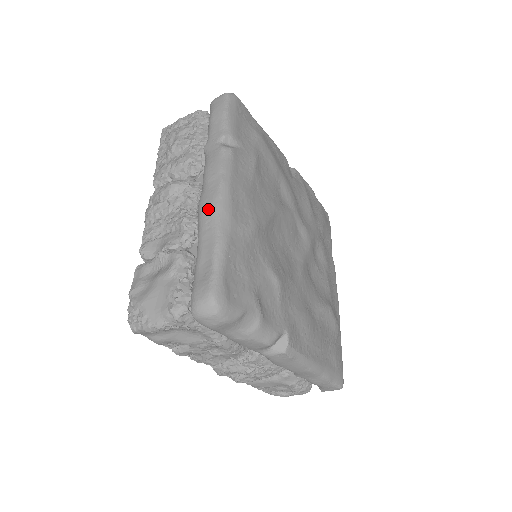
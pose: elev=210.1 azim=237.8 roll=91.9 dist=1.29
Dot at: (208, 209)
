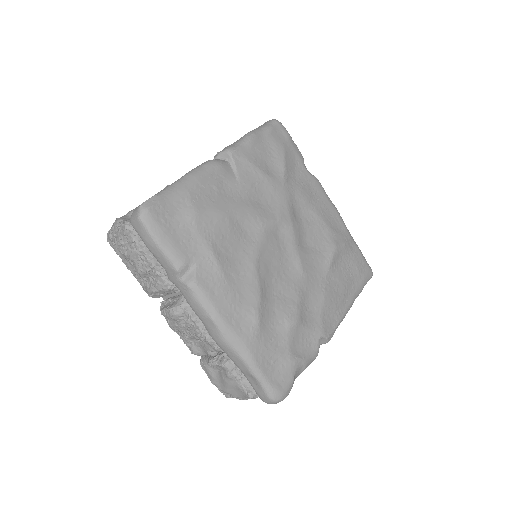
Dot at: (222, 345)
